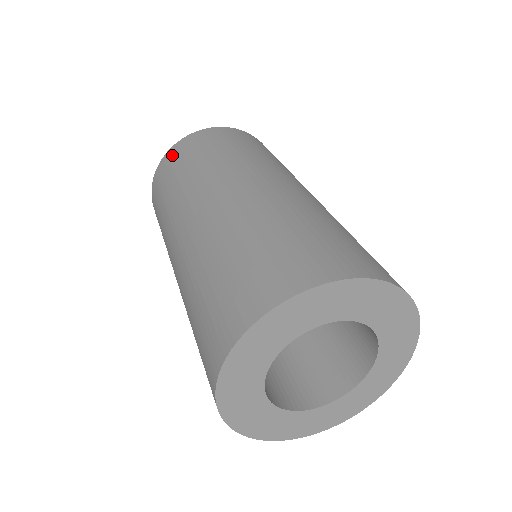
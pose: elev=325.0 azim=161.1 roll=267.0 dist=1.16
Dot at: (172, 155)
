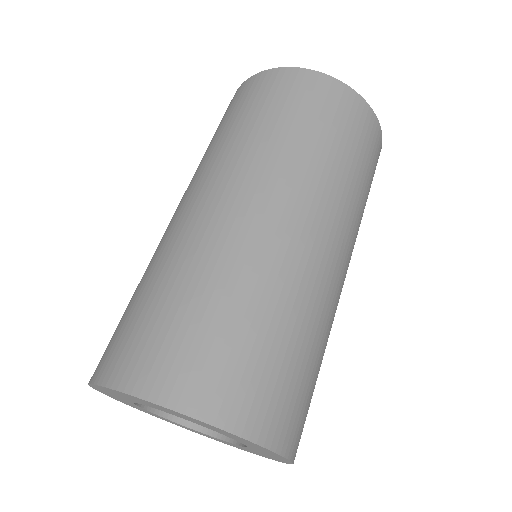
Dot at: (246, 88)
